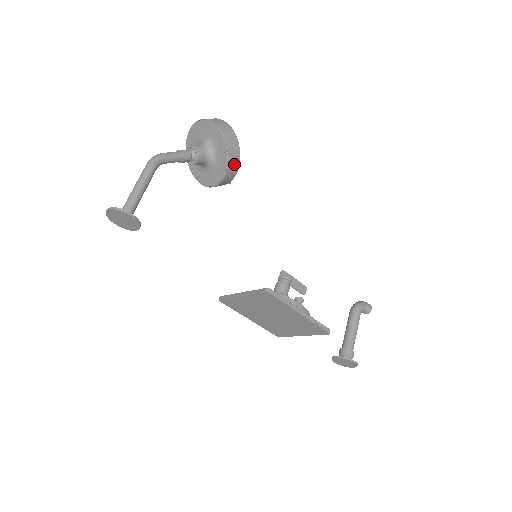
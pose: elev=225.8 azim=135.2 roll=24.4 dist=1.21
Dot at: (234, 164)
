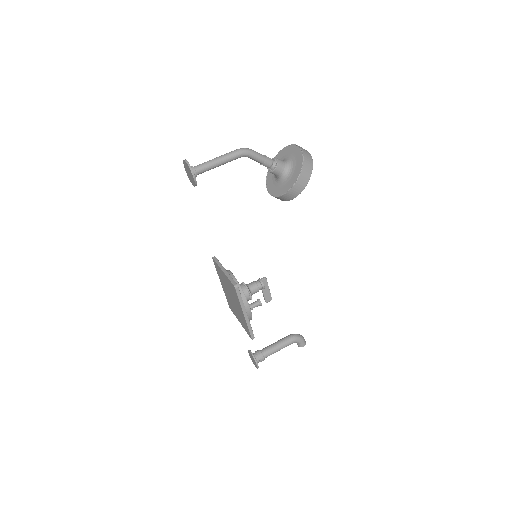
Dot at: (291, 195)
